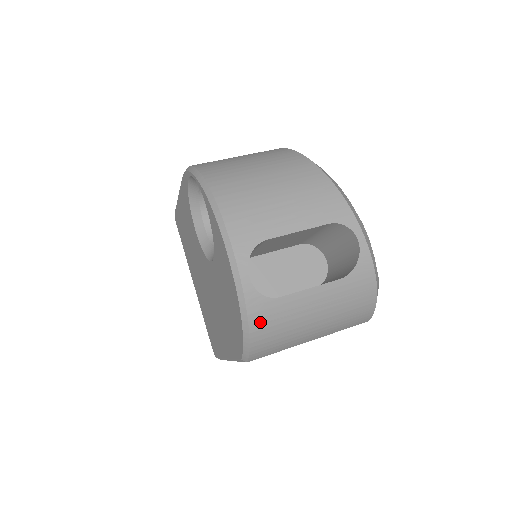
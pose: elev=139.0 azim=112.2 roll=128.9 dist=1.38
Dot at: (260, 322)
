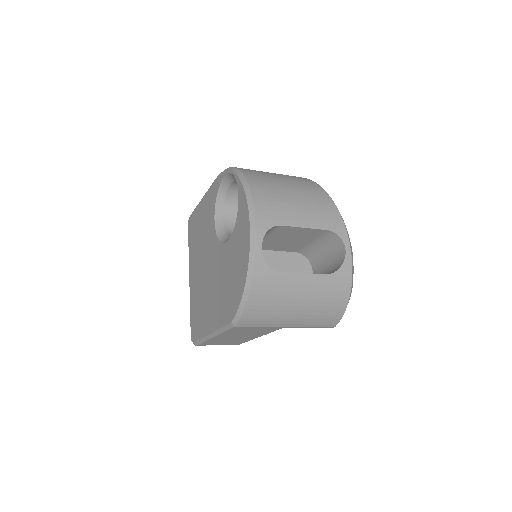
Dot at: (259, 287)
